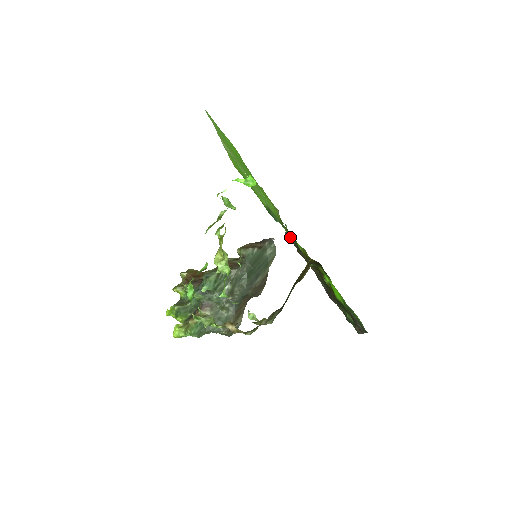
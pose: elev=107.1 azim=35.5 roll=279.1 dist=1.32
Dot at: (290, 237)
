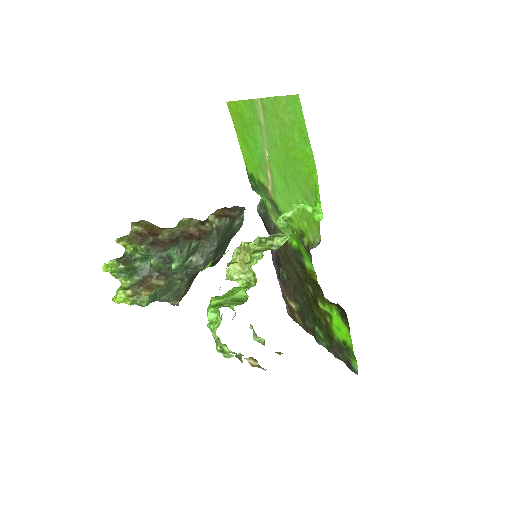
Dot at: (262, 213)
